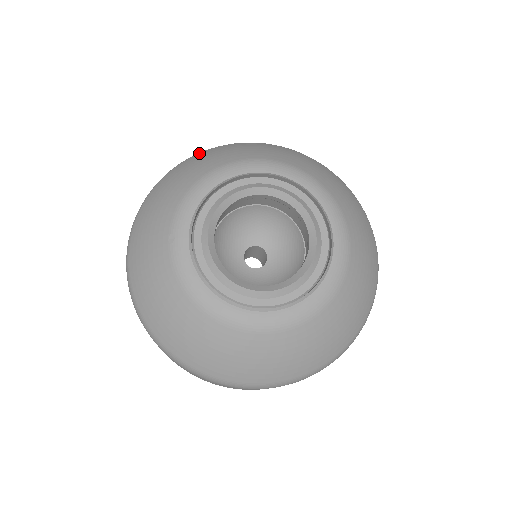
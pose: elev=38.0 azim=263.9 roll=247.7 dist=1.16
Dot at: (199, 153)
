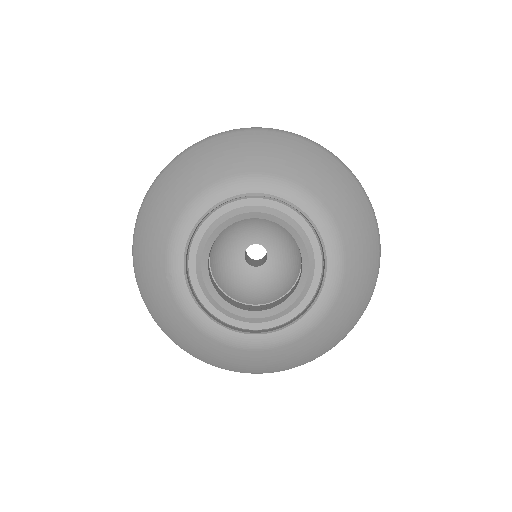
Dot at: (179, 158)
